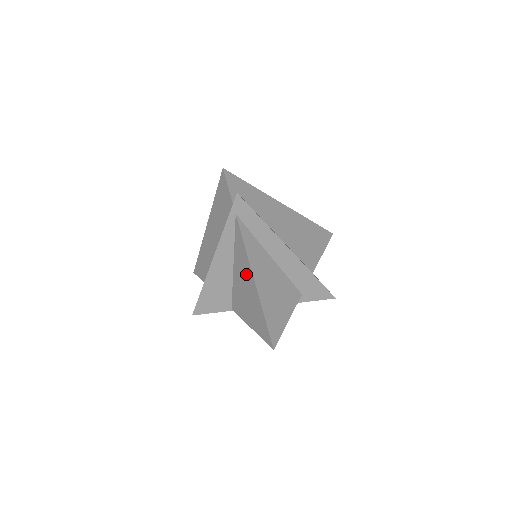
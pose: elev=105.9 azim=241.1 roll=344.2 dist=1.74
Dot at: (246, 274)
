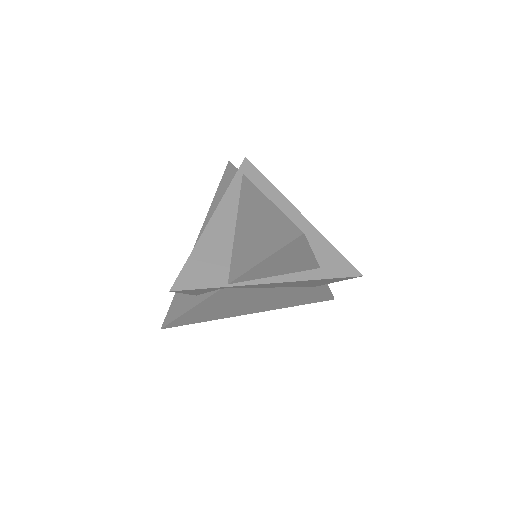
Dot at: (255, 207)
